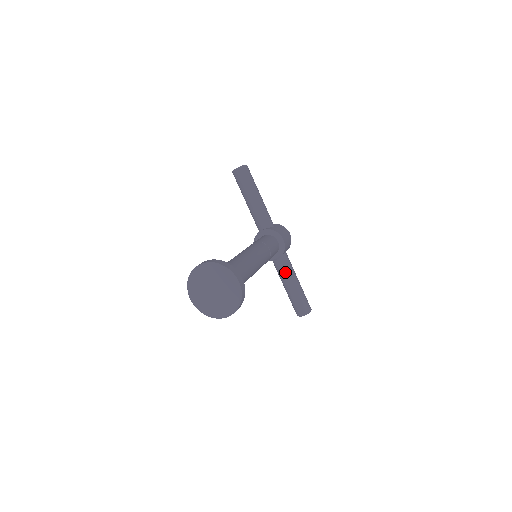
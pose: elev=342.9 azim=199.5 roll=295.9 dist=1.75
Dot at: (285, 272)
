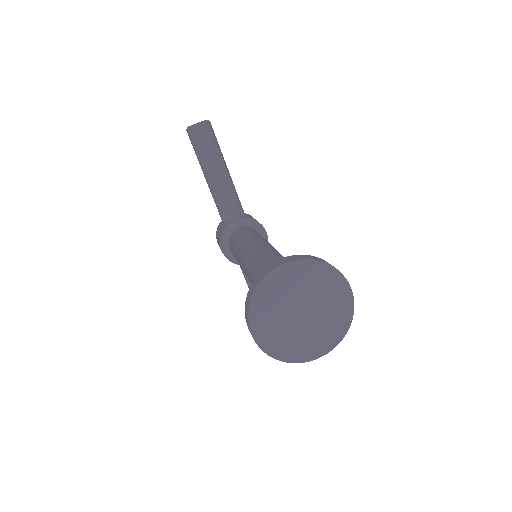
Dot at: occluded
